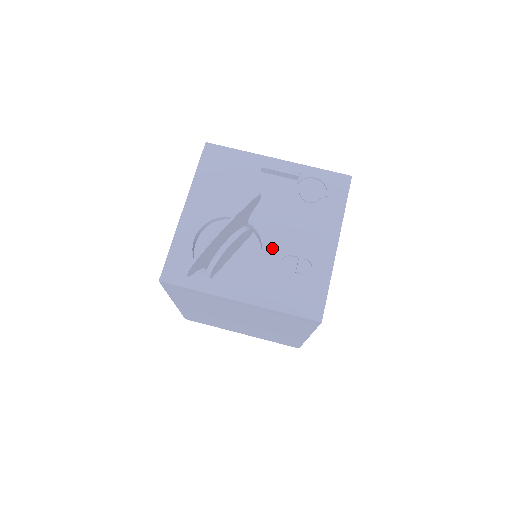
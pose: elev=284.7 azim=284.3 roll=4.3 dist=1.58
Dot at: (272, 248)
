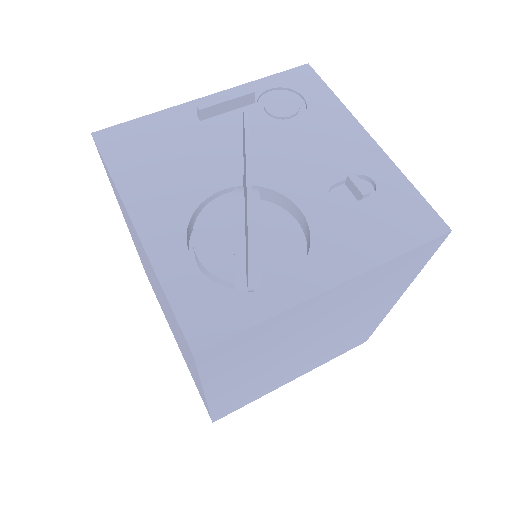
Dot at: (304, 193)
